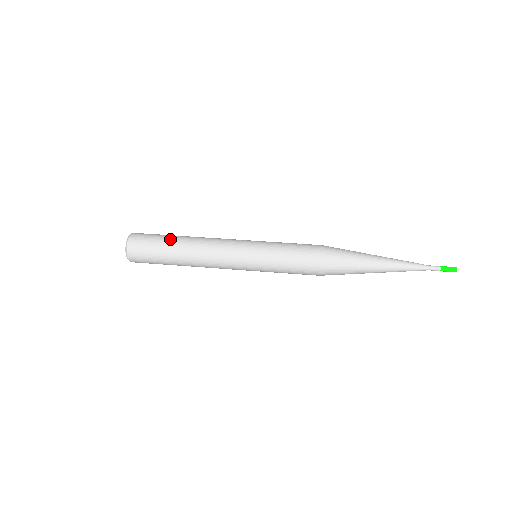
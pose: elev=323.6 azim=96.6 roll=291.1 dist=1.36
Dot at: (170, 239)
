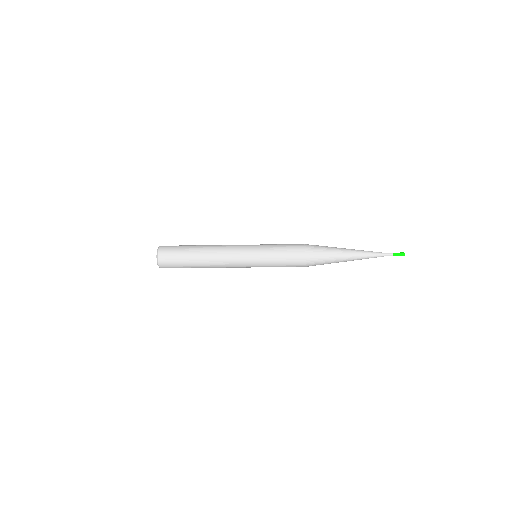
Dot at: (192, 245)
